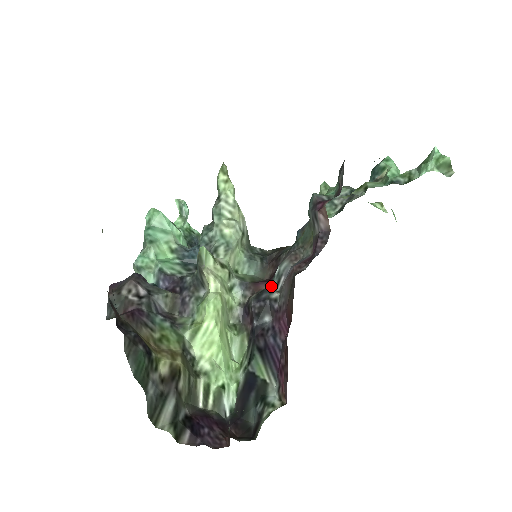
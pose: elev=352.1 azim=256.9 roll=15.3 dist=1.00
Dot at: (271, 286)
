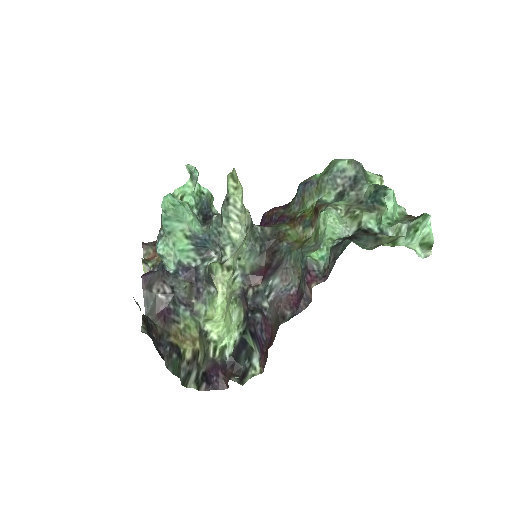
Dot at: (264, 292)
